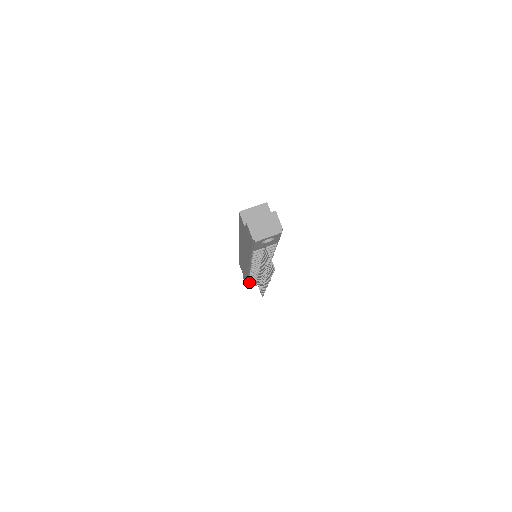
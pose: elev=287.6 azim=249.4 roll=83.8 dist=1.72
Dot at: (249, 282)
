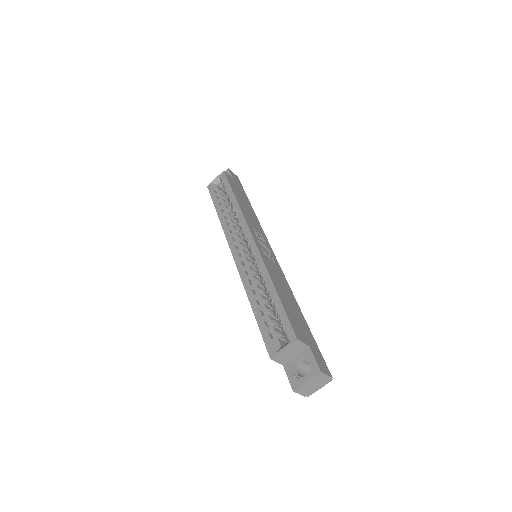
Dot at: occluded
